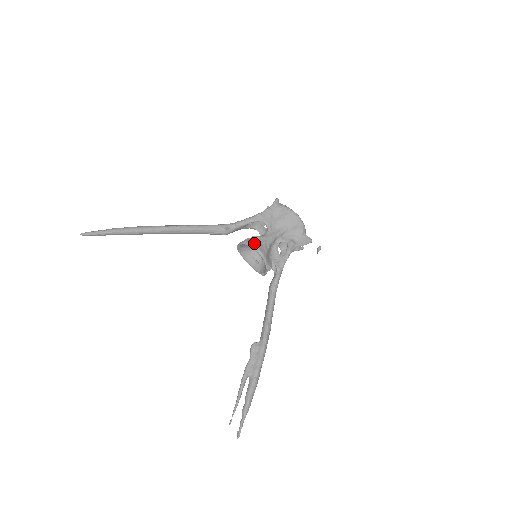
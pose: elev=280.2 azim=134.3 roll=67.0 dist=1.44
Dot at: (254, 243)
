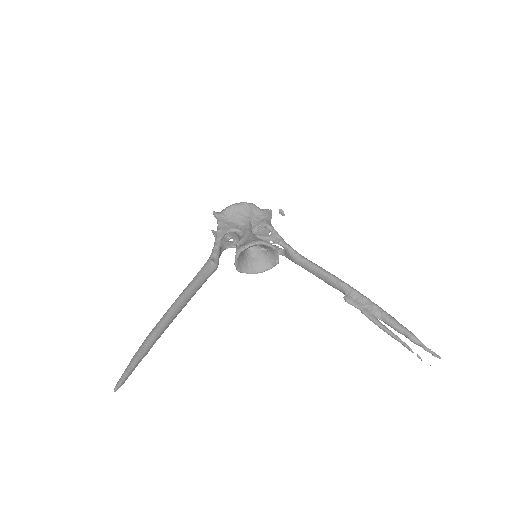
Dot at: (245, 244)
